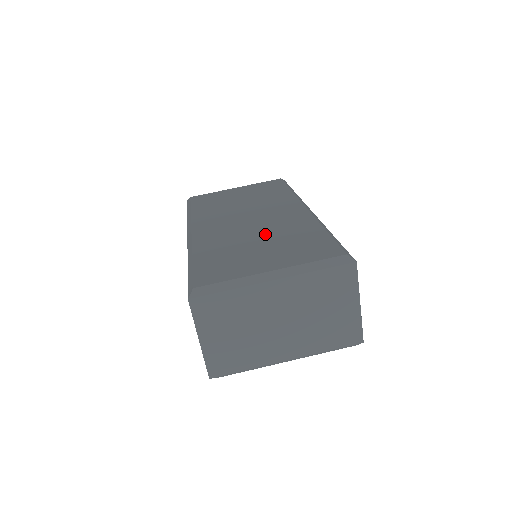
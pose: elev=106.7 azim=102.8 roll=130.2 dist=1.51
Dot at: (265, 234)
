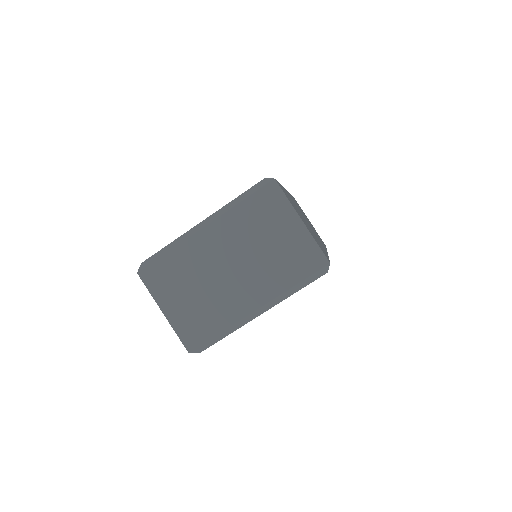
Dot at: occluded
